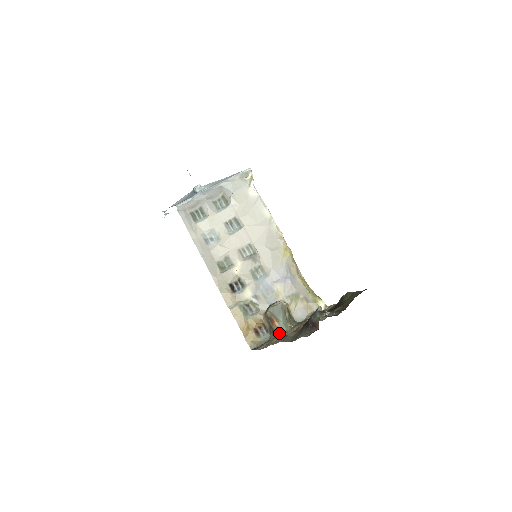
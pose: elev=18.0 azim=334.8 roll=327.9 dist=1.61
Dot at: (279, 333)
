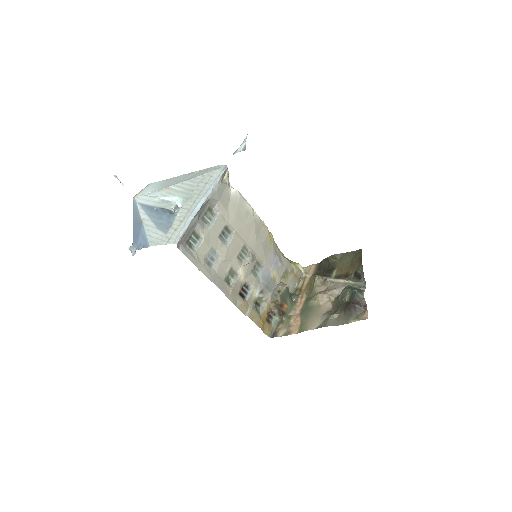
Dot at: (290, 312)
